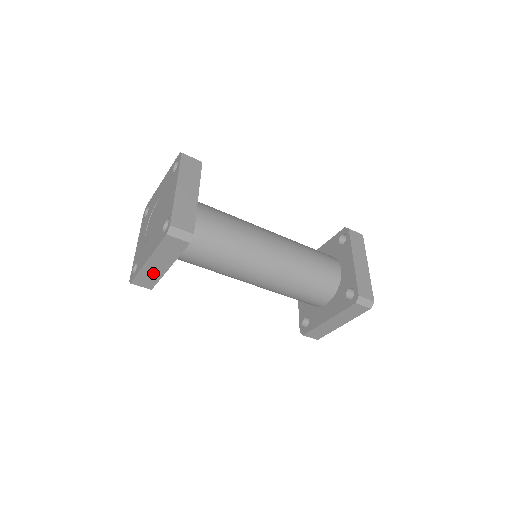
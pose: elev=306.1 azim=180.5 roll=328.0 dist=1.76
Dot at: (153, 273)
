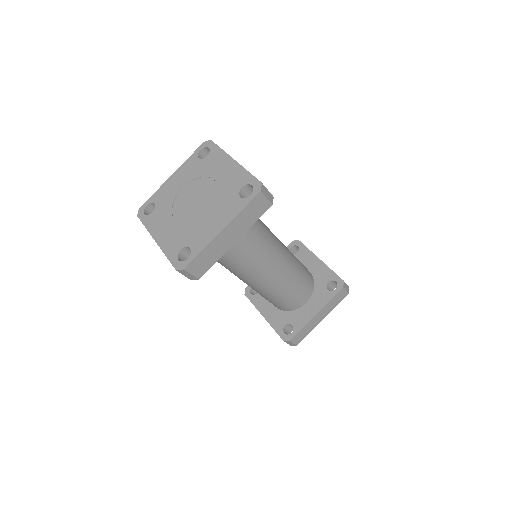
Dot at: occluded
